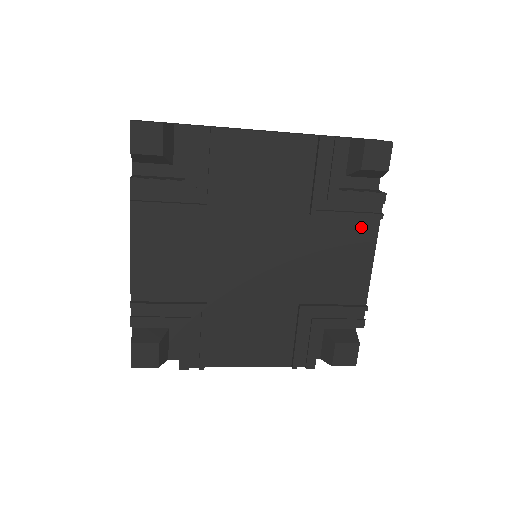
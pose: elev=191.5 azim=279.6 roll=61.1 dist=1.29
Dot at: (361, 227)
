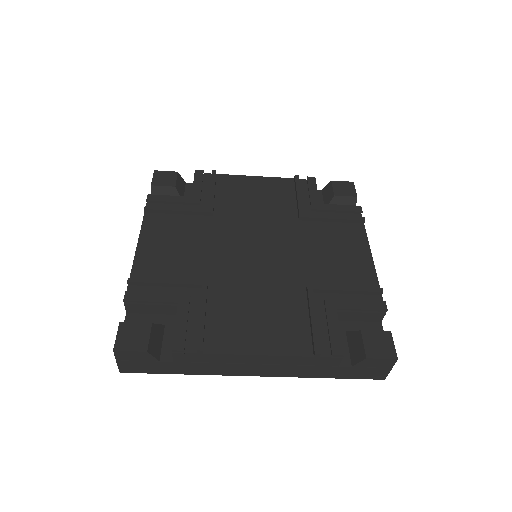
Dot at: (349, 229)
